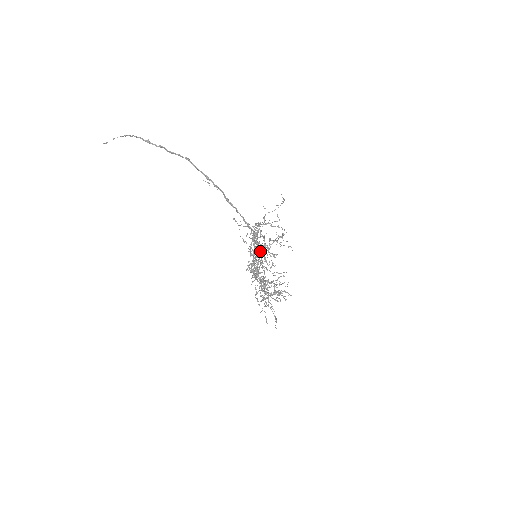
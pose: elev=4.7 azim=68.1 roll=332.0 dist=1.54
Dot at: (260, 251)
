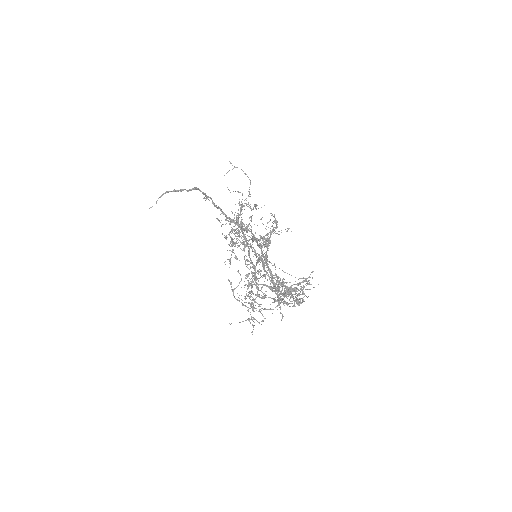
Dot at: (226, 237)
